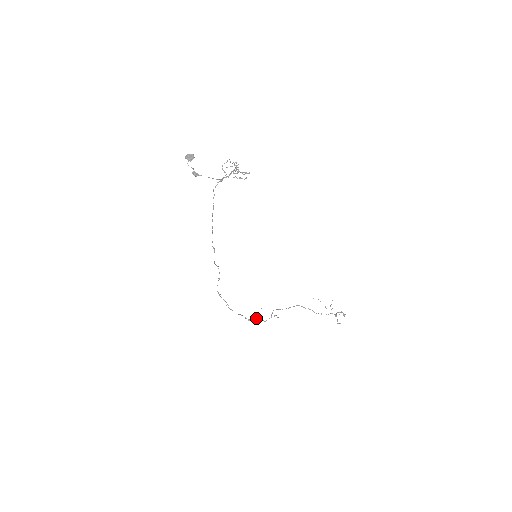
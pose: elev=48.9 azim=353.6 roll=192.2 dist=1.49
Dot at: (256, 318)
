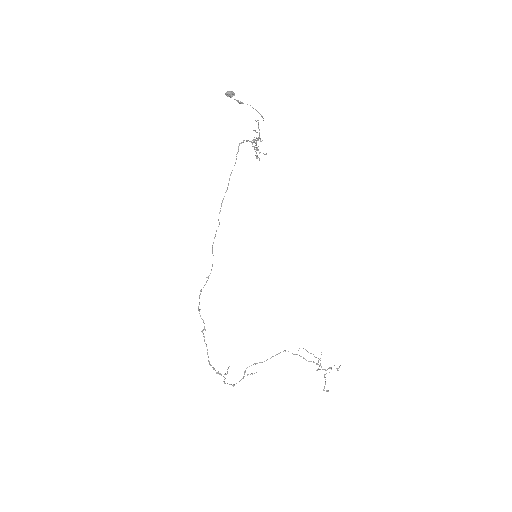
Dot at: occluded
